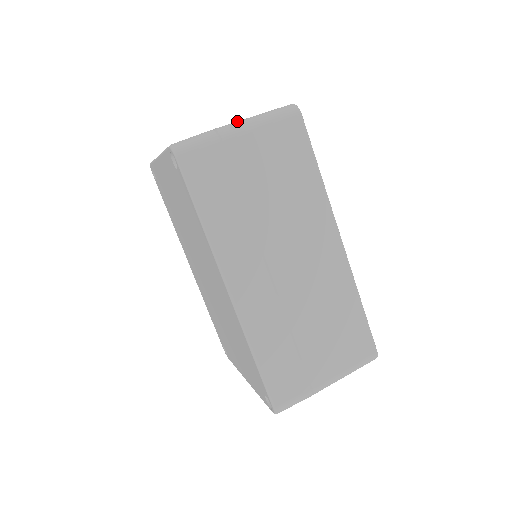
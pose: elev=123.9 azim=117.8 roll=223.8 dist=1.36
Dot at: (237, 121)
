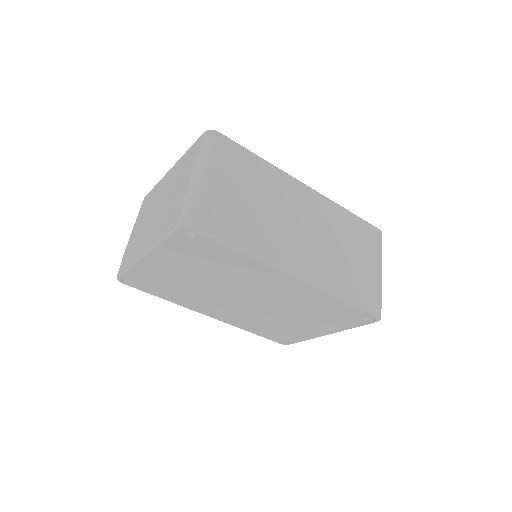
Dot at: (192, 172)
